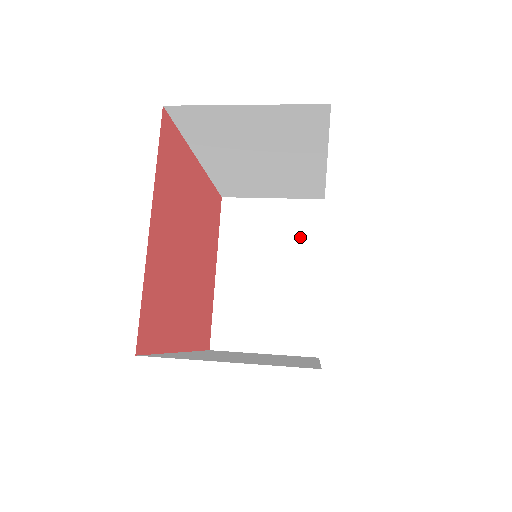
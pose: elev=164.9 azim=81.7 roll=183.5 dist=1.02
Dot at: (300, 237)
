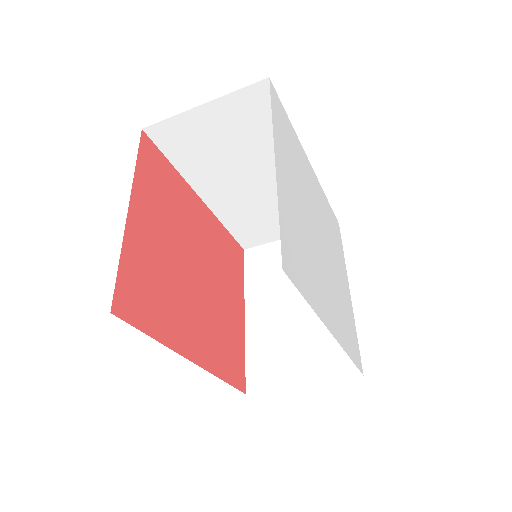
Dot at: occluded
